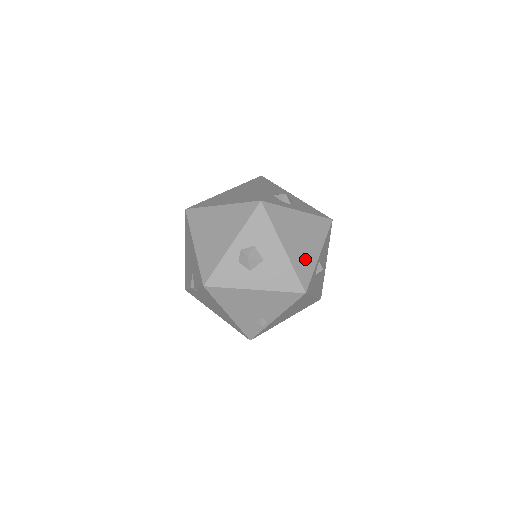
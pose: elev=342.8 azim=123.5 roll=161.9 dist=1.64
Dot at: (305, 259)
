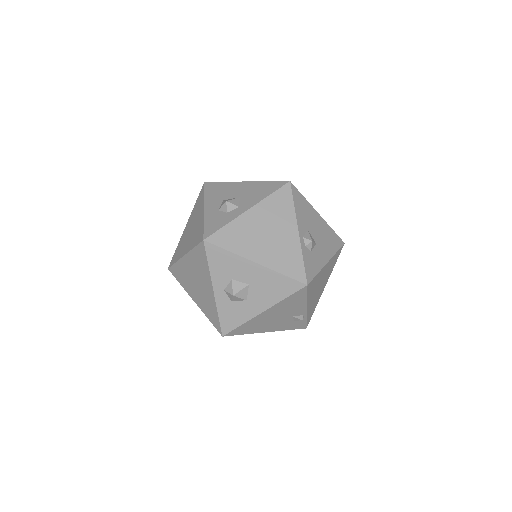
Dot at: (285, 252)
